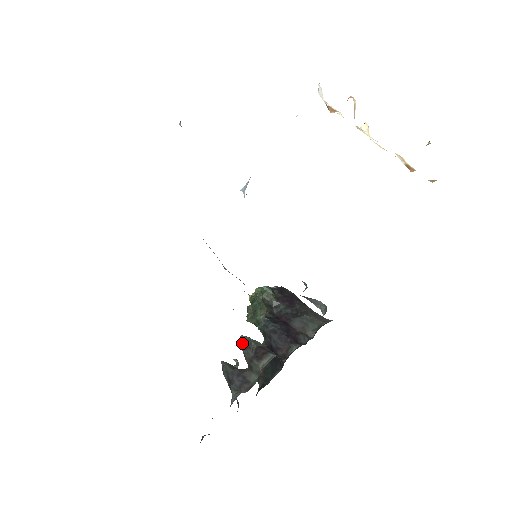
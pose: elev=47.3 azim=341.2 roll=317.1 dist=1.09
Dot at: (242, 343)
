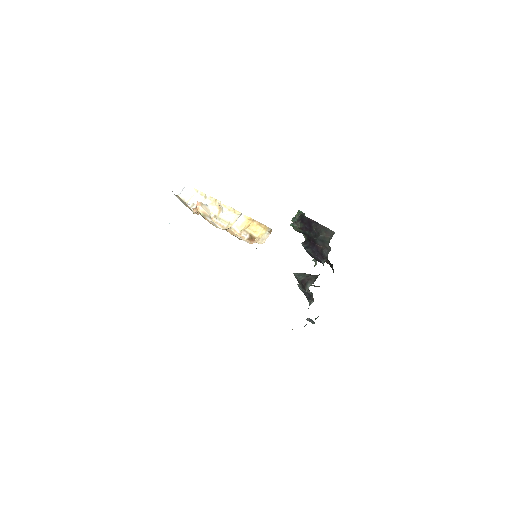
Dot at: (296, 278)
